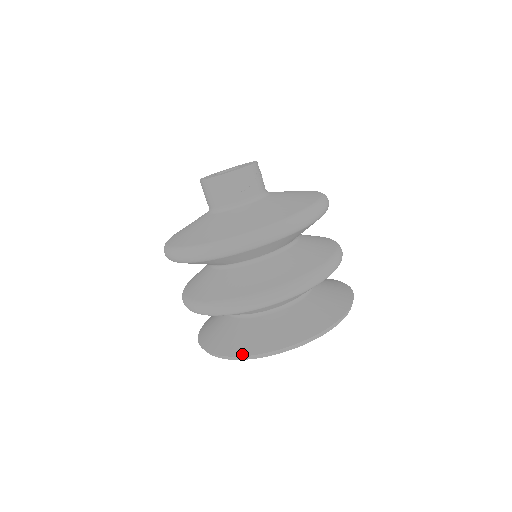
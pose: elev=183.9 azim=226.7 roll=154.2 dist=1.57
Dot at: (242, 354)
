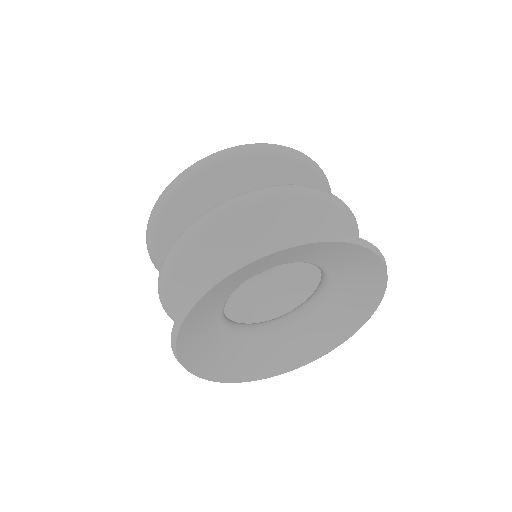
Dot at: (223, 268)
